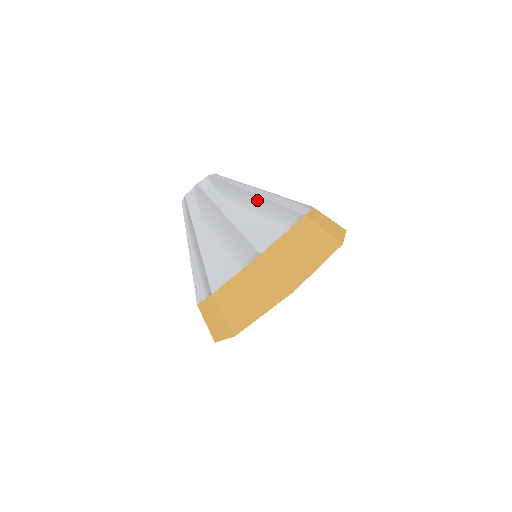
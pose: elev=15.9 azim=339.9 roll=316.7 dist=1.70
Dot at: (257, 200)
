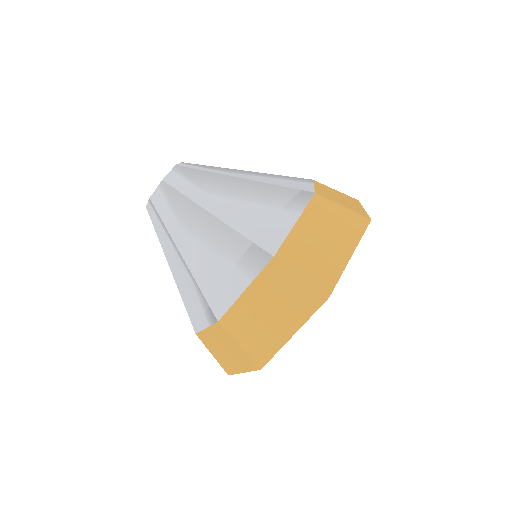
Dot at: (256, 173)
